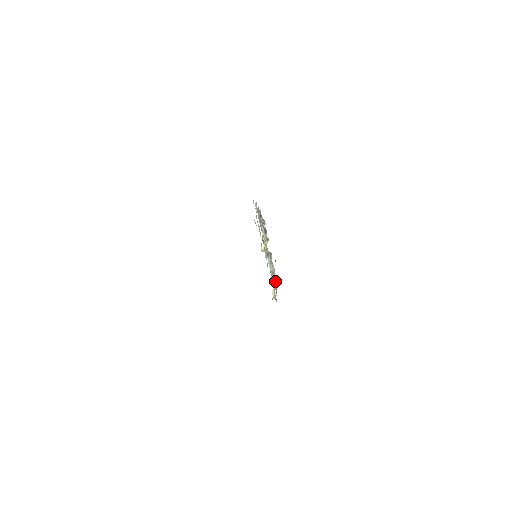
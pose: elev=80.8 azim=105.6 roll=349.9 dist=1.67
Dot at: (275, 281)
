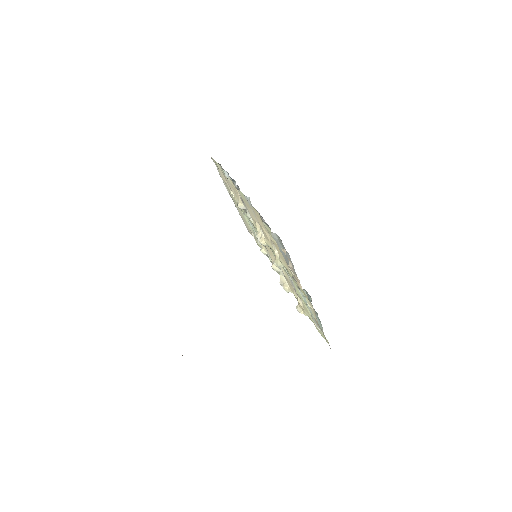
Dot at: occluded
